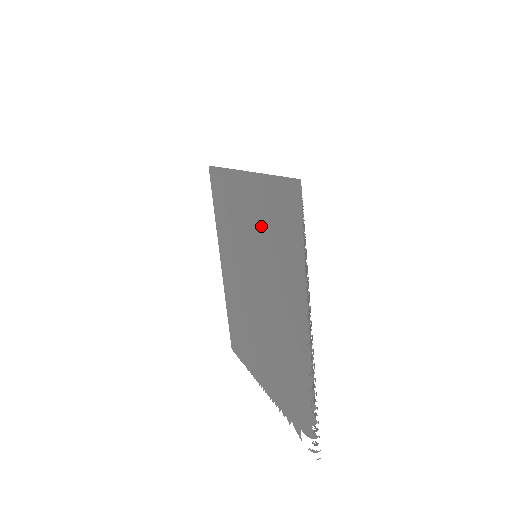
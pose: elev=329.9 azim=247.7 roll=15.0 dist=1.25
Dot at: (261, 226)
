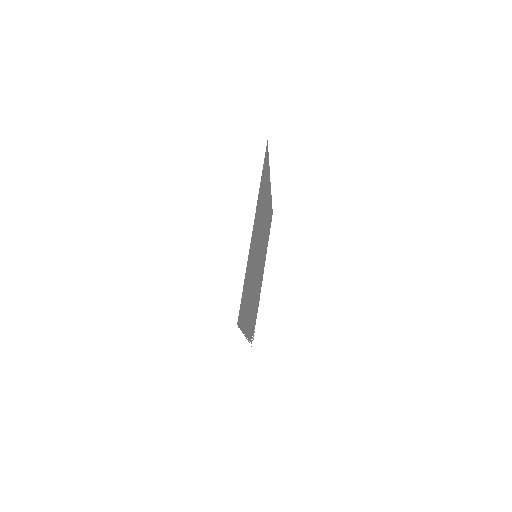
Dot at: (251, 264)
